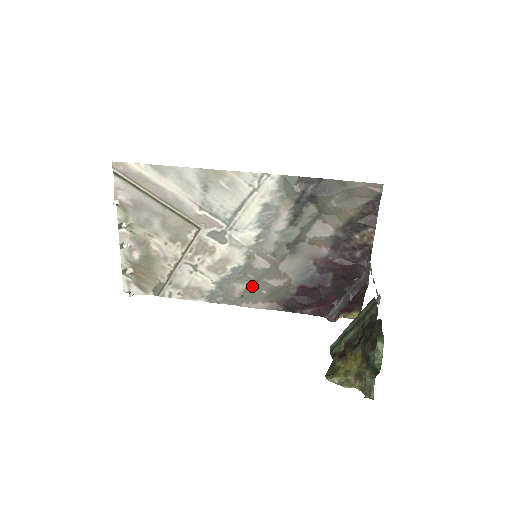
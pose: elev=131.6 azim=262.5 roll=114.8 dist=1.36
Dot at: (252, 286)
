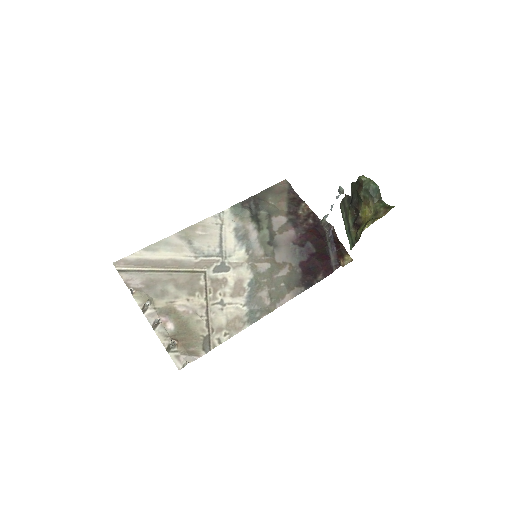
Dot at: (271, 287)
